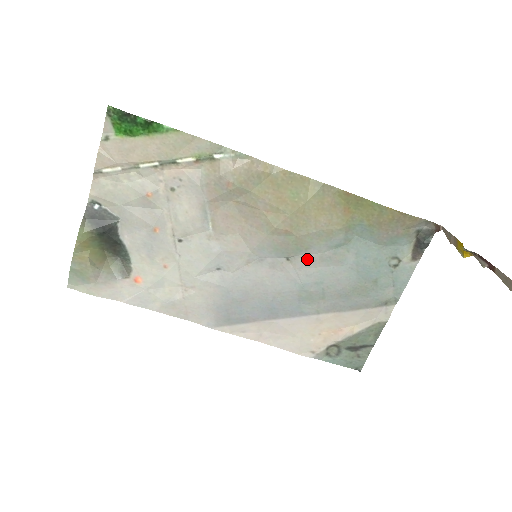
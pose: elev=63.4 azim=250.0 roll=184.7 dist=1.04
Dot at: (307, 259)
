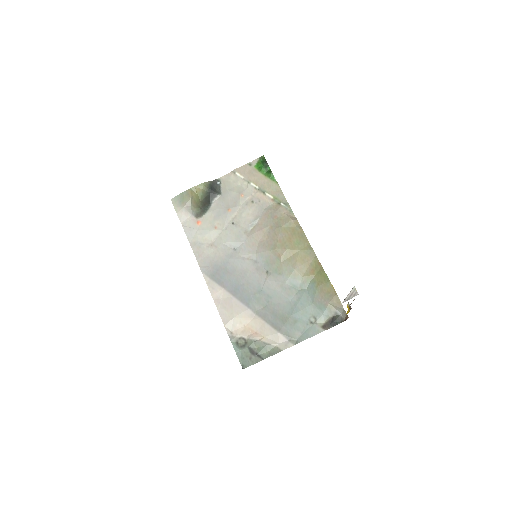
Dot at: (275, 280)
